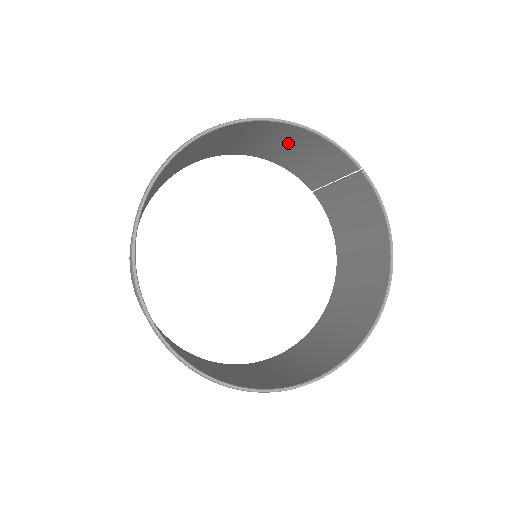
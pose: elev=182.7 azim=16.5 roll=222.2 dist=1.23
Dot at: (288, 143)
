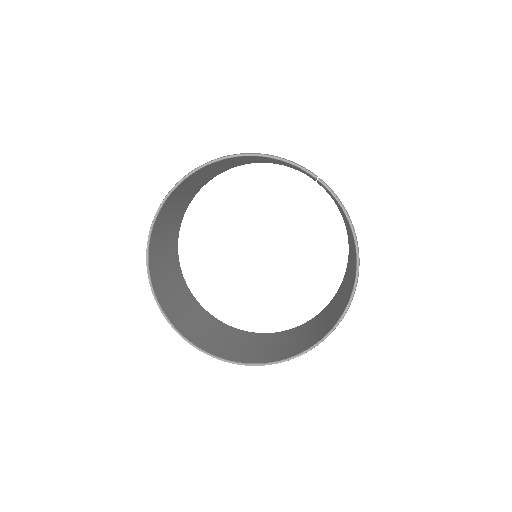
Dot at: (265, 159)
